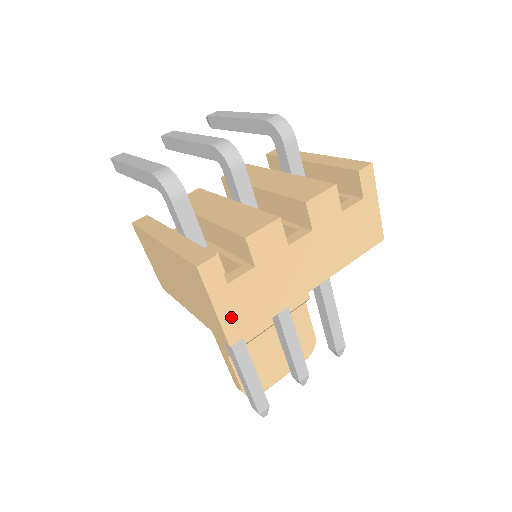
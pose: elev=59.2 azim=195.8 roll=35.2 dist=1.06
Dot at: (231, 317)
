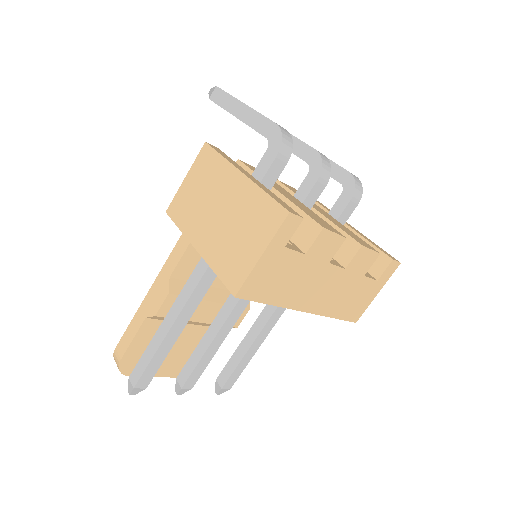
Dot at: (260, 274)
